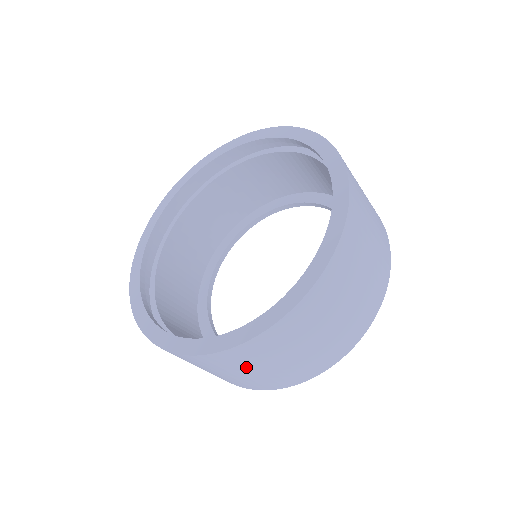
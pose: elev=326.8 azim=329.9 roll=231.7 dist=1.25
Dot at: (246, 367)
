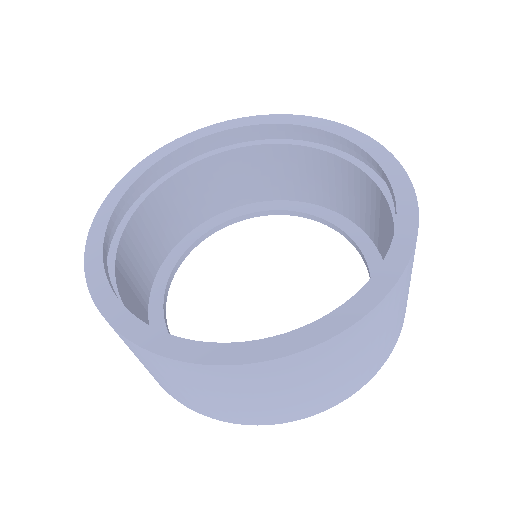
Dot at: (324, 372)
